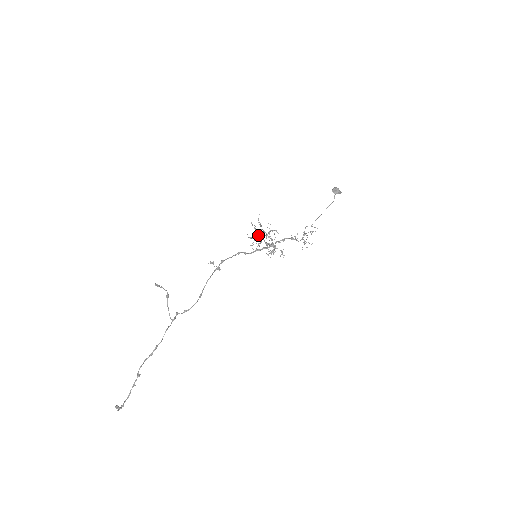
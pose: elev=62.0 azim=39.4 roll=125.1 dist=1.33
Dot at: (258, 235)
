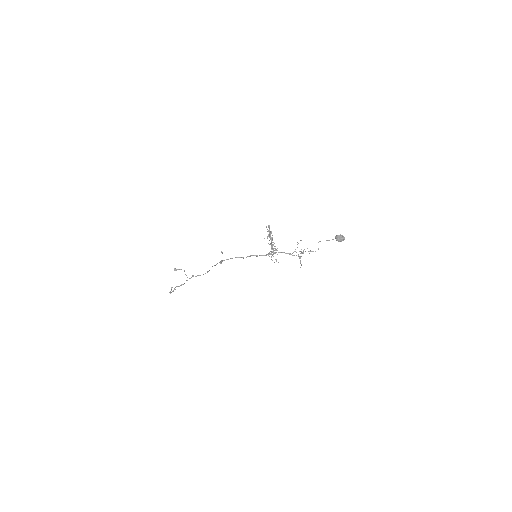
Dot at: (270, 234)
